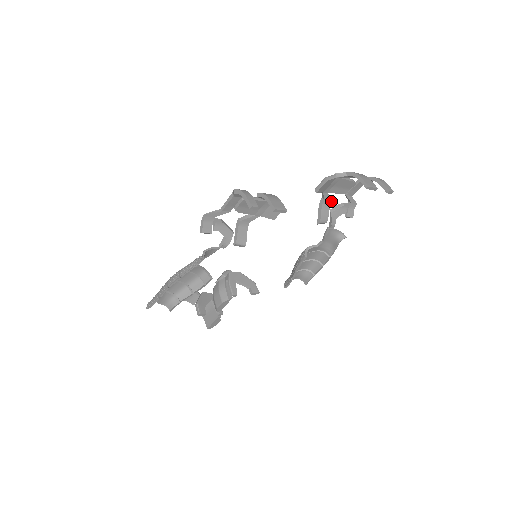
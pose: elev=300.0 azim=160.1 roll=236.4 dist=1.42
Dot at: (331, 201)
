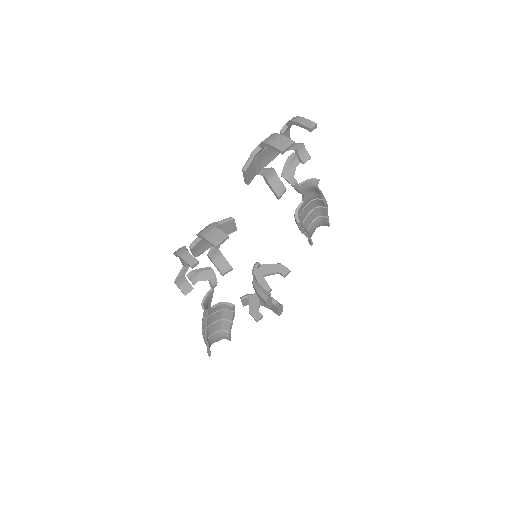
Dot at: (273, 170)
